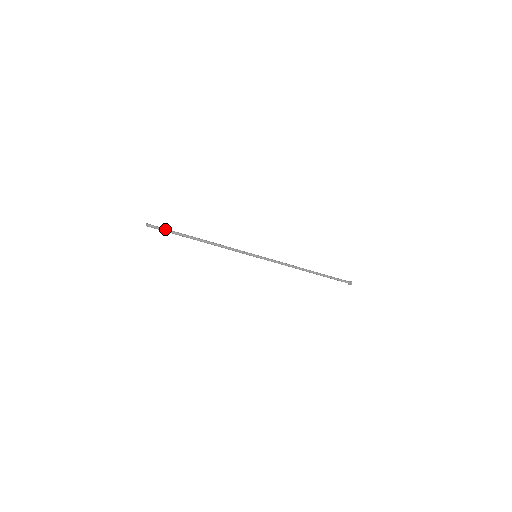
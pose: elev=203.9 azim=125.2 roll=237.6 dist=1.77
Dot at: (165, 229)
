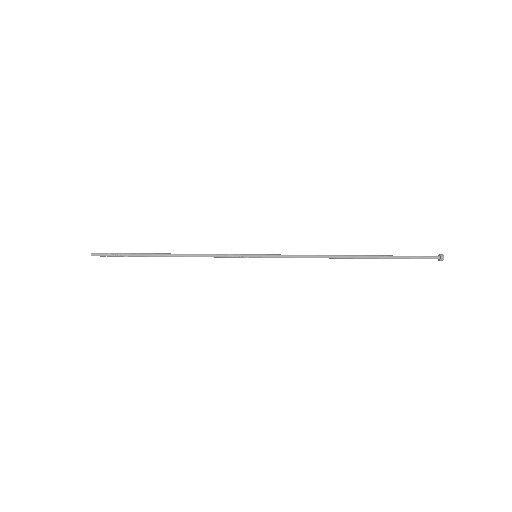
Dot at: (115, 254)
